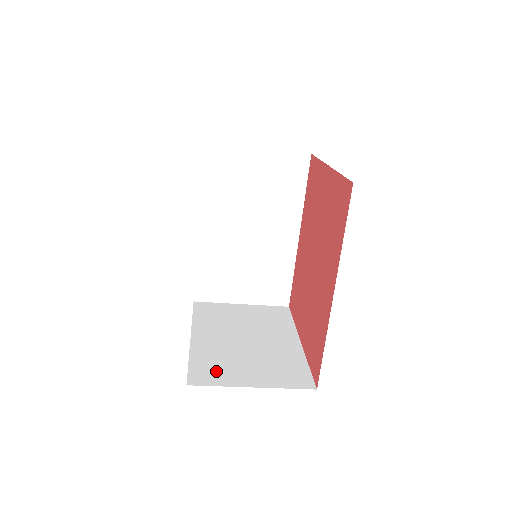
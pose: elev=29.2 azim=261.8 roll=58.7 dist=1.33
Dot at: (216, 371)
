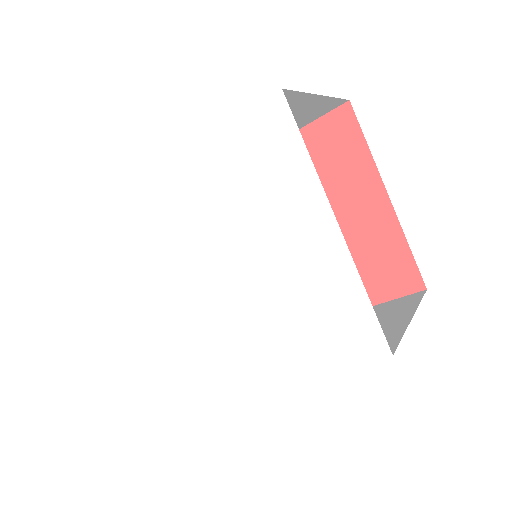
Dot at: occluded
